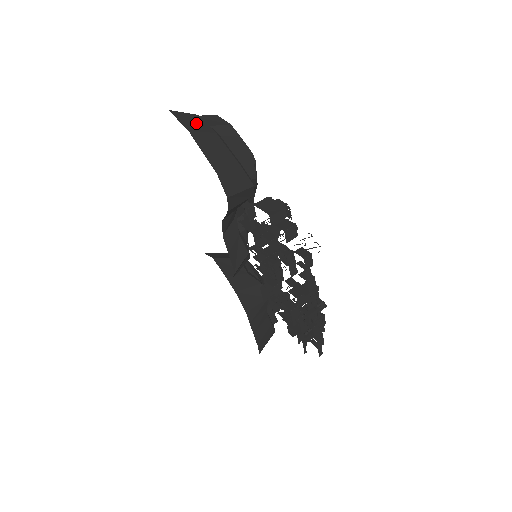
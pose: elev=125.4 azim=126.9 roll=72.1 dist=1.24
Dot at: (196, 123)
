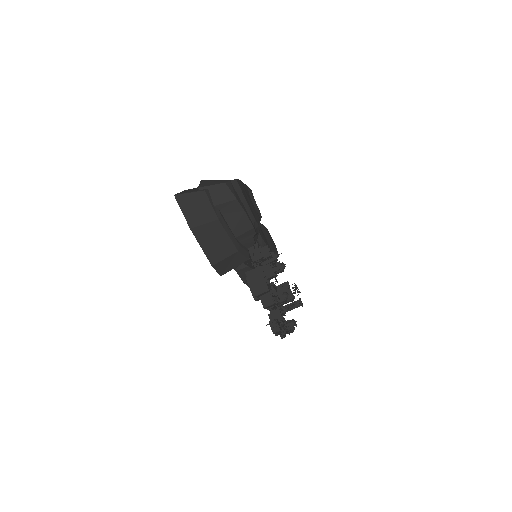
Dot at: (200, 209)
